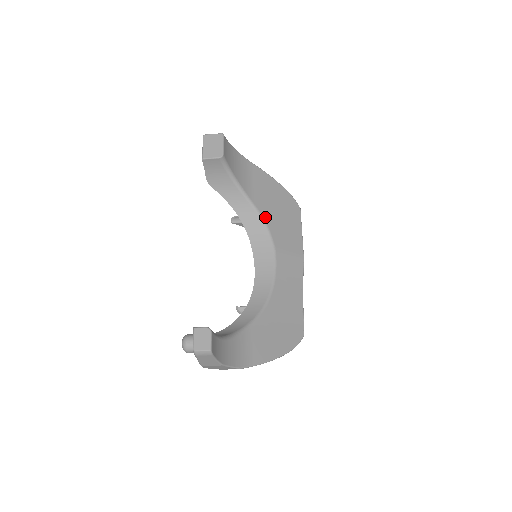
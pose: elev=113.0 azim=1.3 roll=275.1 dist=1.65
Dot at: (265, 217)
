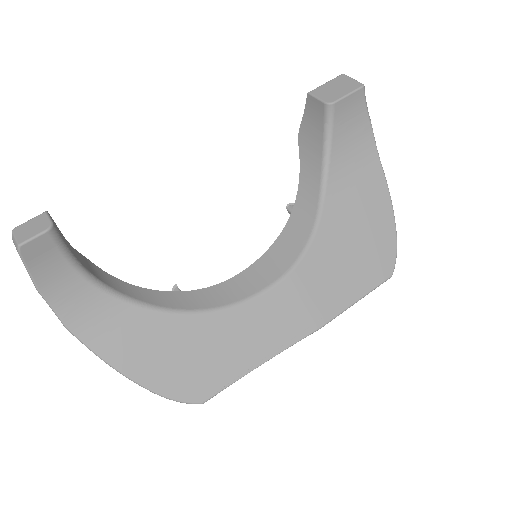
Dot at: (321, 230)
